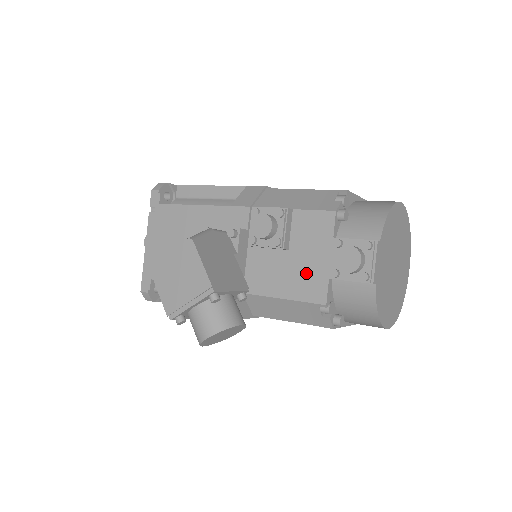
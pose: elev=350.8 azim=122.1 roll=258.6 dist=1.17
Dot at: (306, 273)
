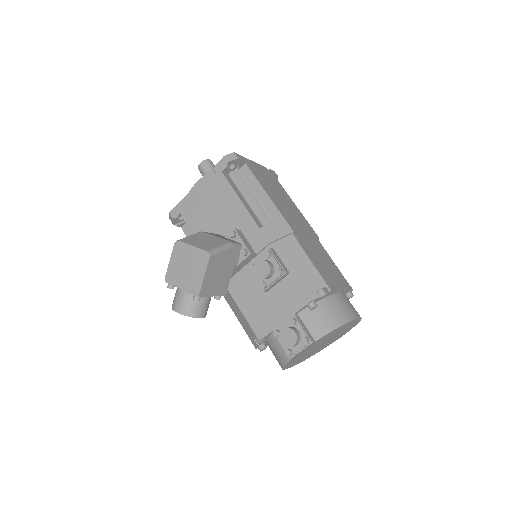
Dot at: (265, 314)
